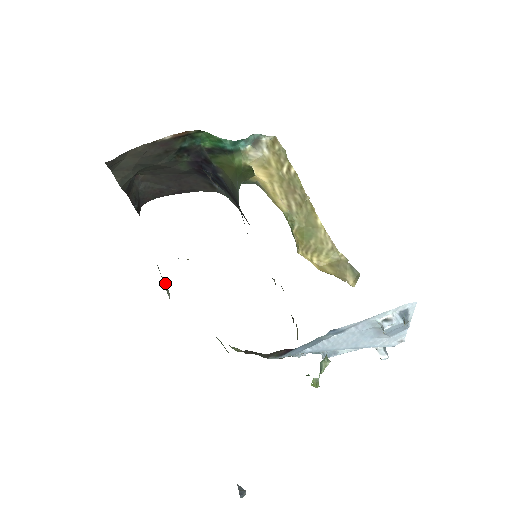
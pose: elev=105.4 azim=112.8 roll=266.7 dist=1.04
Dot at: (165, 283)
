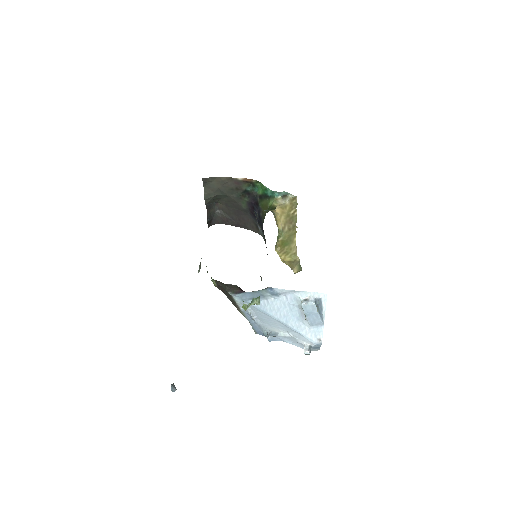
Dot at: occluded
